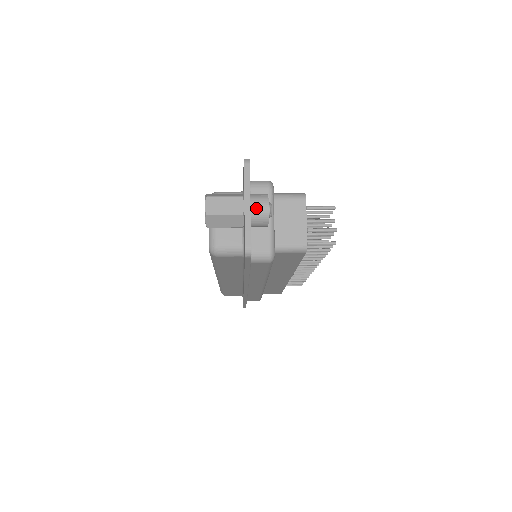
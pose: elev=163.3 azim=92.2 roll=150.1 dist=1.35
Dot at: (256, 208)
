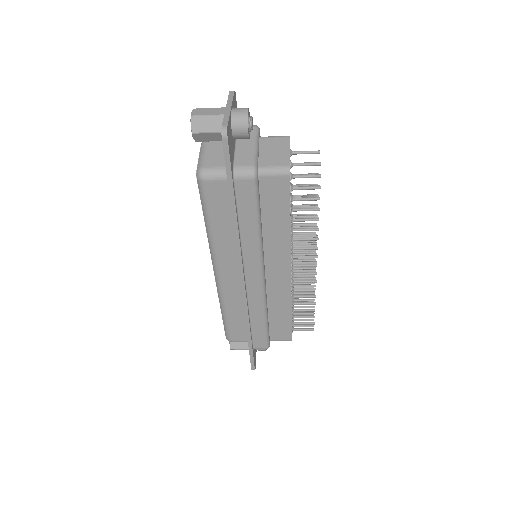
Dot at: (236, 111)
